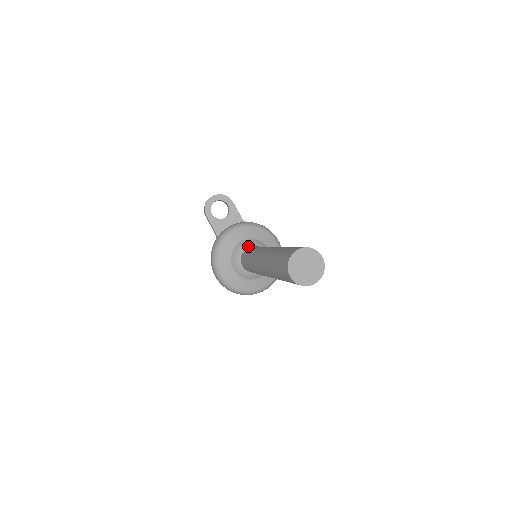
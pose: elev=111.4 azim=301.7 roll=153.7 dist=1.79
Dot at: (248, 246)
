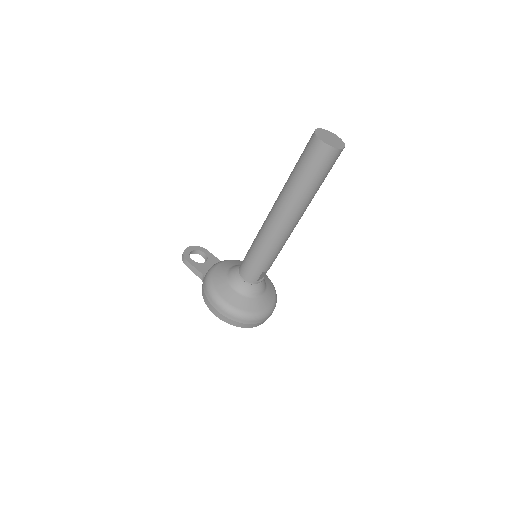
Dot at: occluded
